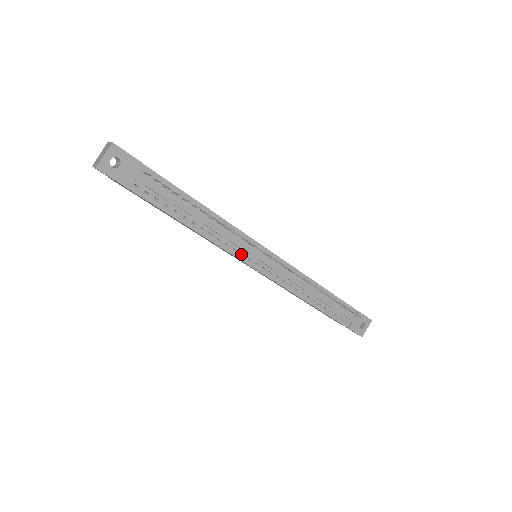
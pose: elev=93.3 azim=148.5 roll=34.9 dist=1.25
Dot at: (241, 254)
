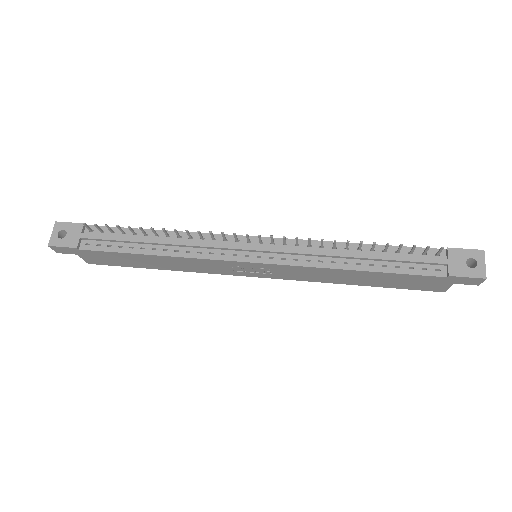
Dot at: (226, 256)
